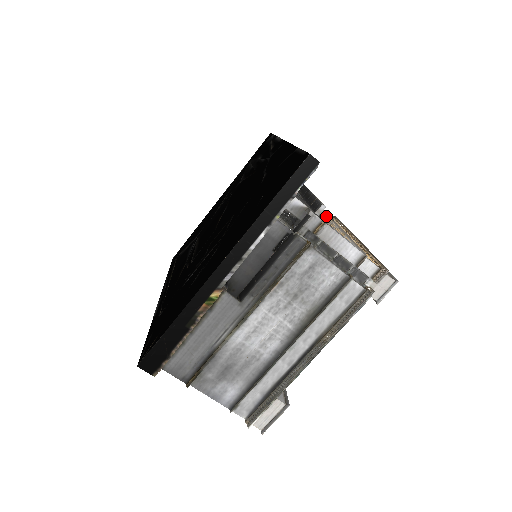
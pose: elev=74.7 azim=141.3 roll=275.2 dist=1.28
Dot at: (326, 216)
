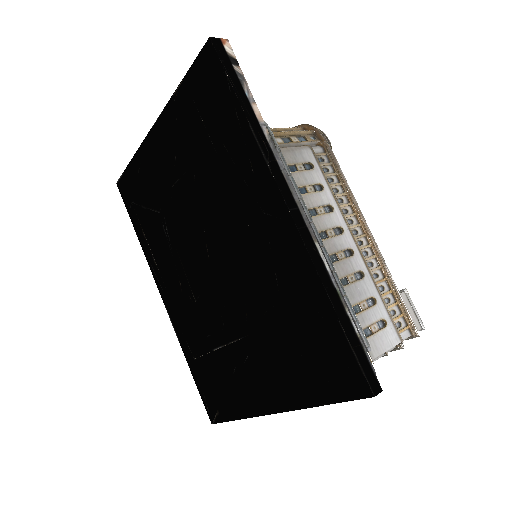
Dot at: (344, 250)
